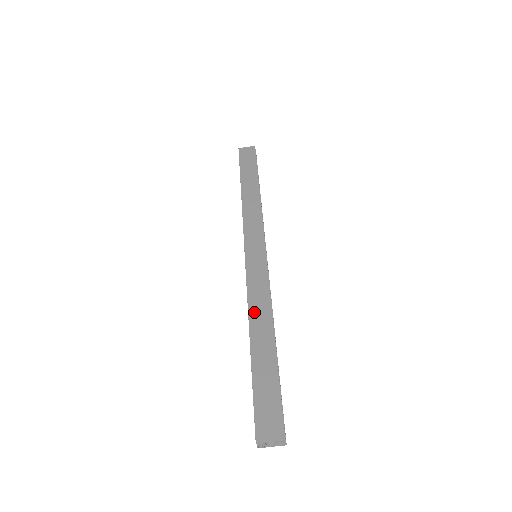
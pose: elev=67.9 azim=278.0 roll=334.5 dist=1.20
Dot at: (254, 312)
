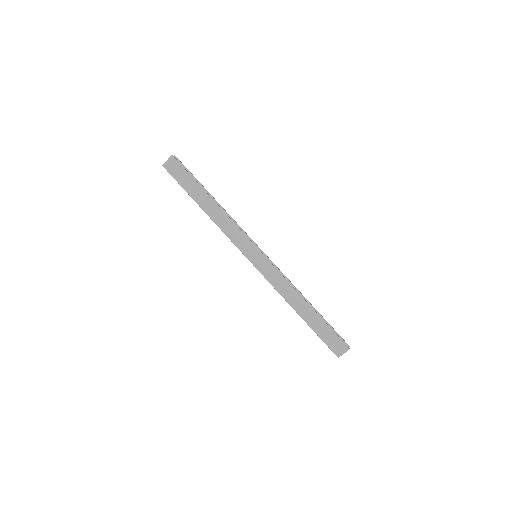
Dot at: (287, 297)
